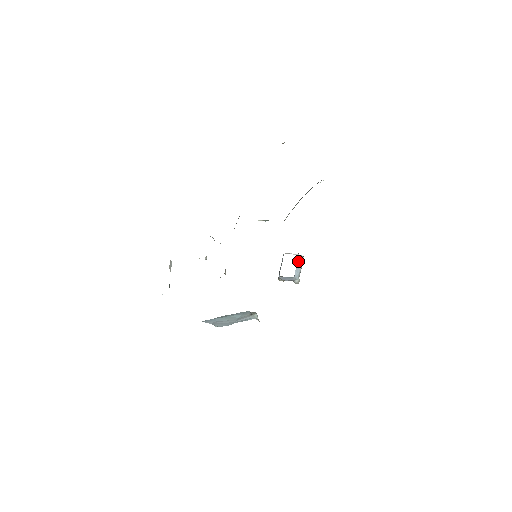
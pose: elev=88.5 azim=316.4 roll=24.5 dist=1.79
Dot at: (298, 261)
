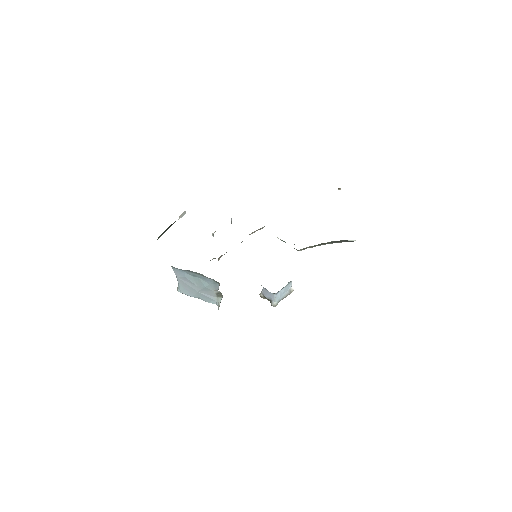
Dot at: (288, 286)
